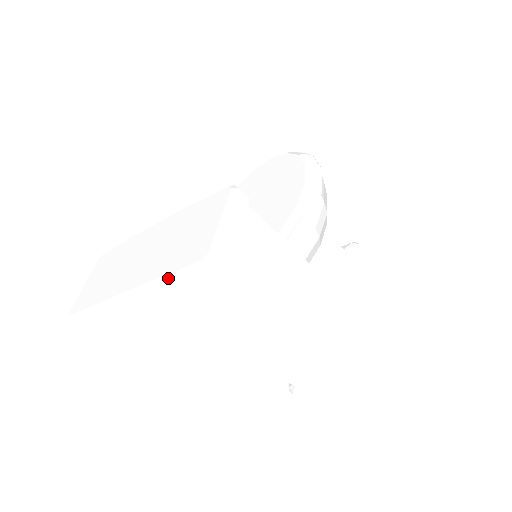
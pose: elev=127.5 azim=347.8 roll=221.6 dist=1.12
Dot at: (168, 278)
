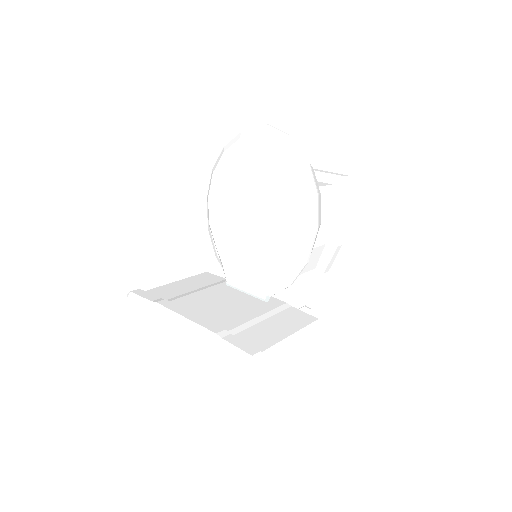
Dot at: occluded
